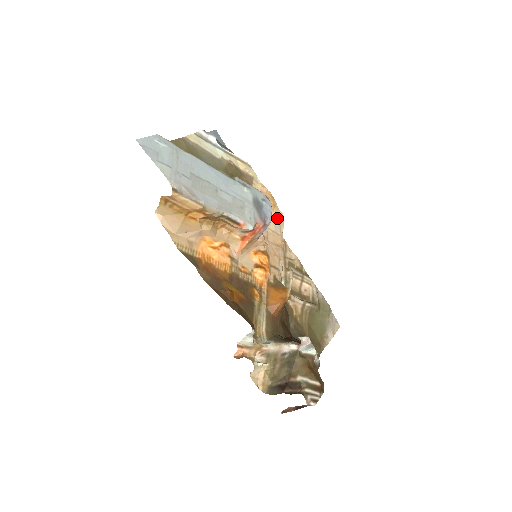
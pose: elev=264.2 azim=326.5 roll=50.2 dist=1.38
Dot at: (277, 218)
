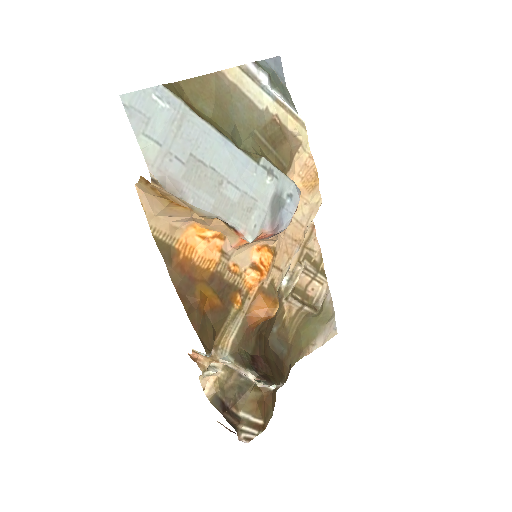
Dot at: (311, 203)
